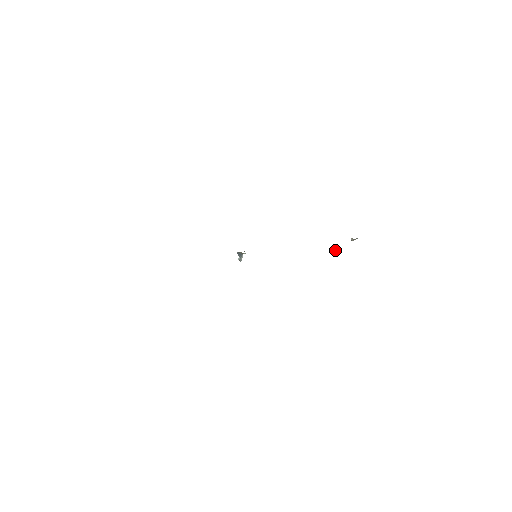
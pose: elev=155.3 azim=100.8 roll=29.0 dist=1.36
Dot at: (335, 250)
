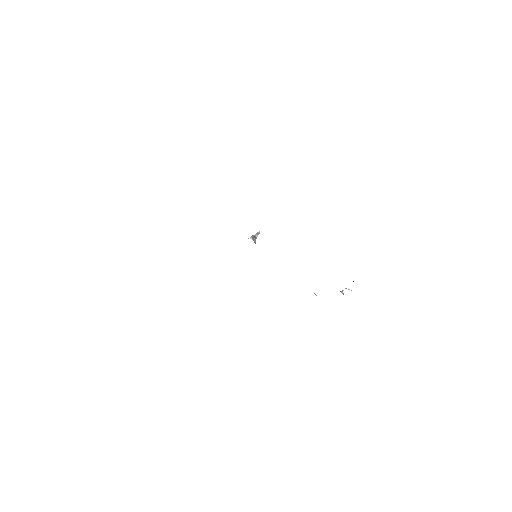
Dot at: occluded
